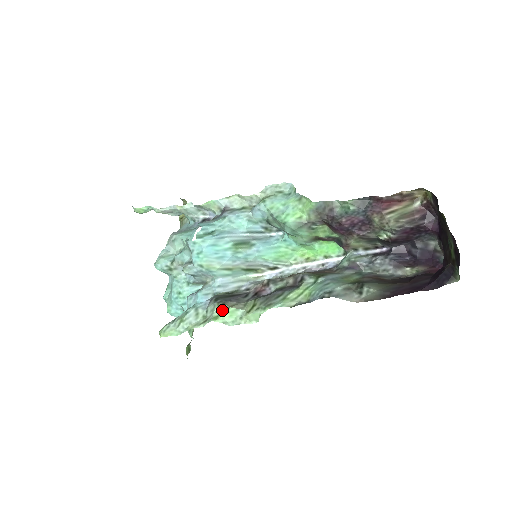
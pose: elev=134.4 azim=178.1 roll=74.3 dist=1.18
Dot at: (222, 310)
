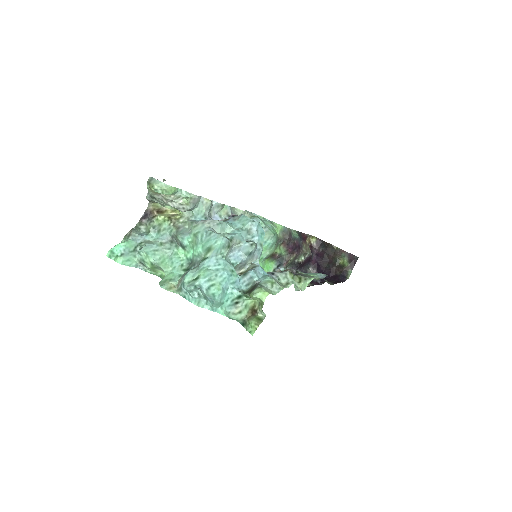
Dot at: (293, 277)
